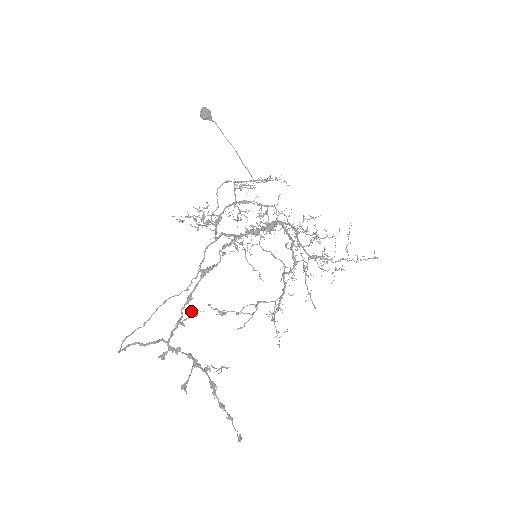
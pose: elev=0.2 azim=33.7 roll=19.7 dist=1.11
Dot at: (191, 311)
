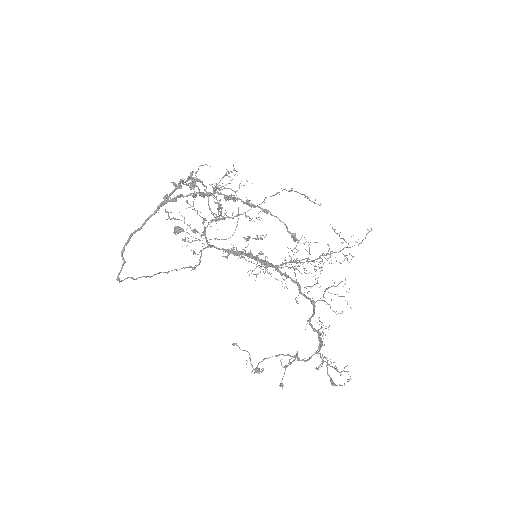
Dot at: (186, 184)
